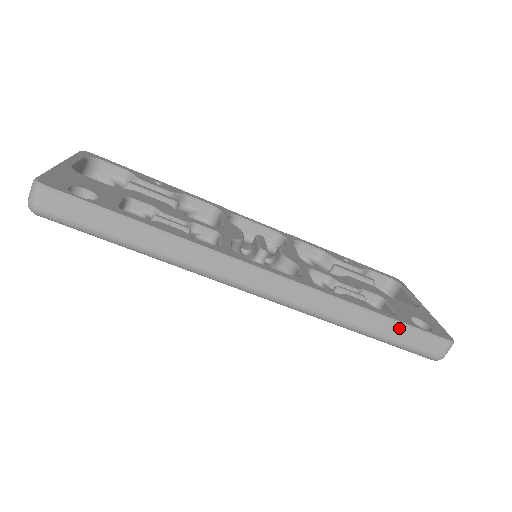
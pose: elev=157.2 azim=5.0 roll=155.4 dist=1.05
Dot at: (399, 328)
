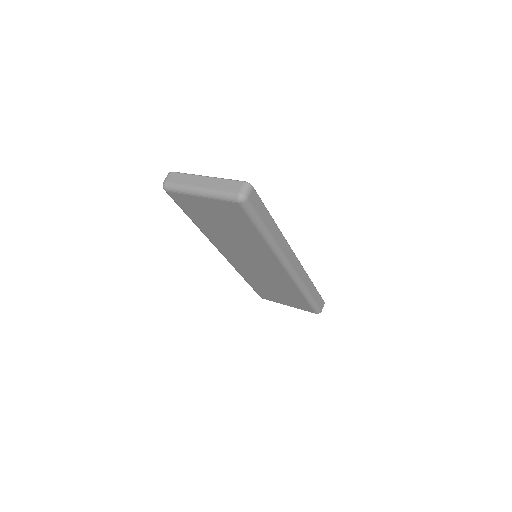
Dot at: (317, 293)
